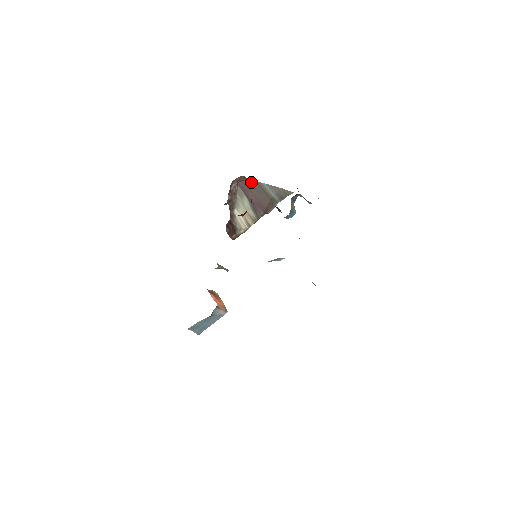
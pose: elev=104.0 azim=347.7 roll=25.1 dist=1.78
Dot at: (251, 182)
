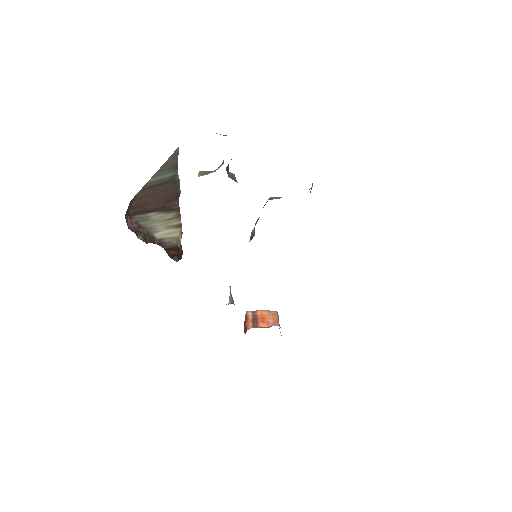
Dot at: (138, 197)
